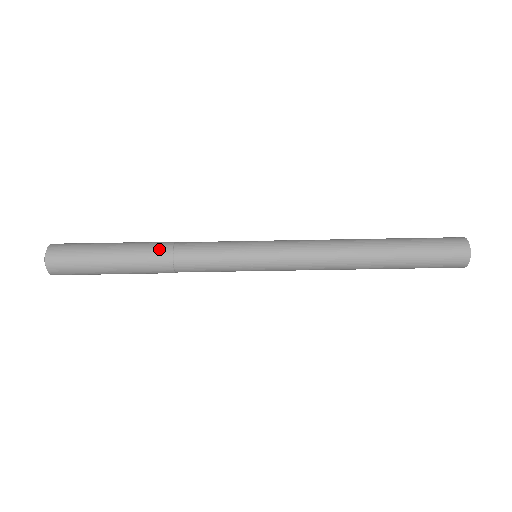
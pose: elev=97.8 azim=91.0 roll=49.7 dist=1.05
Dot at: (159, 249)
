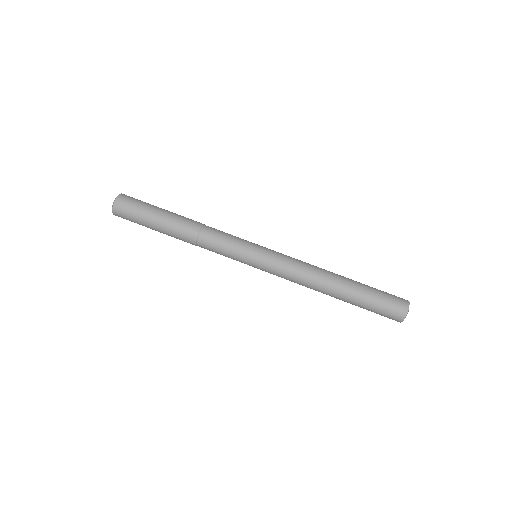
Dot at: (195, 221)
